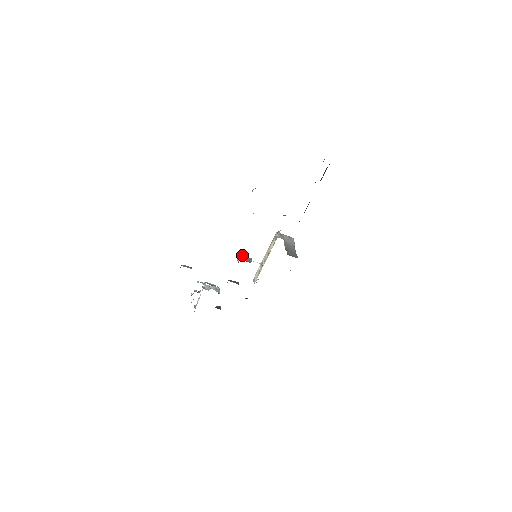
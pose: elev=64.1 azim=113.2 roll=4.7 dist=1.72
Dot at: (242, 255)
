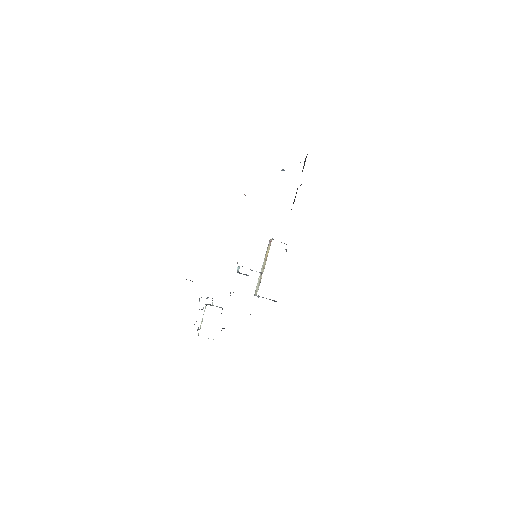
Dot at: occluded
